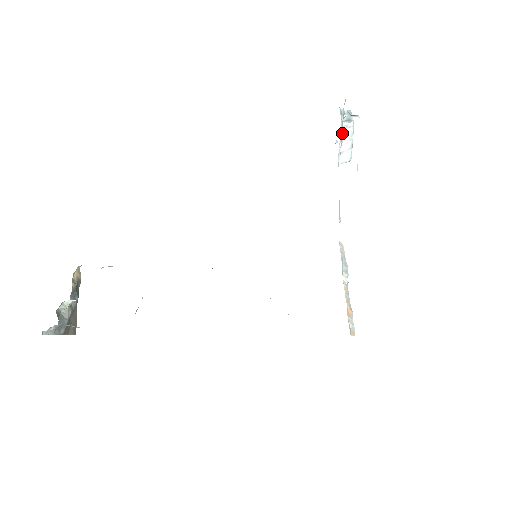
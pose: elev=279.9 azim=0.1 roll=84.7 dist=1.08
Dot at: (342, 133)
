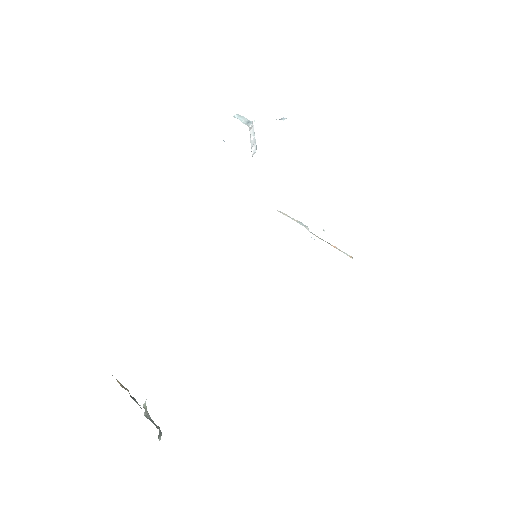
Dot at: occluded
